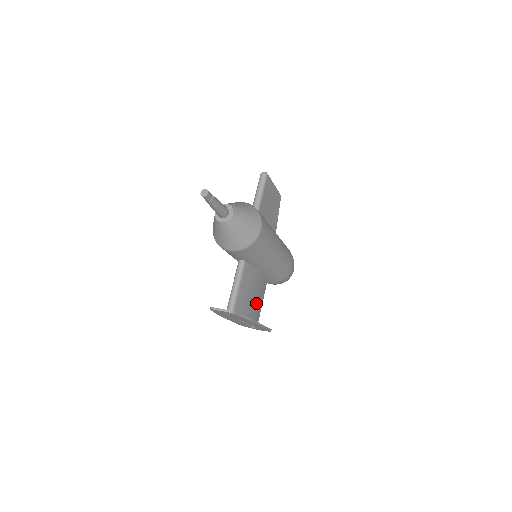
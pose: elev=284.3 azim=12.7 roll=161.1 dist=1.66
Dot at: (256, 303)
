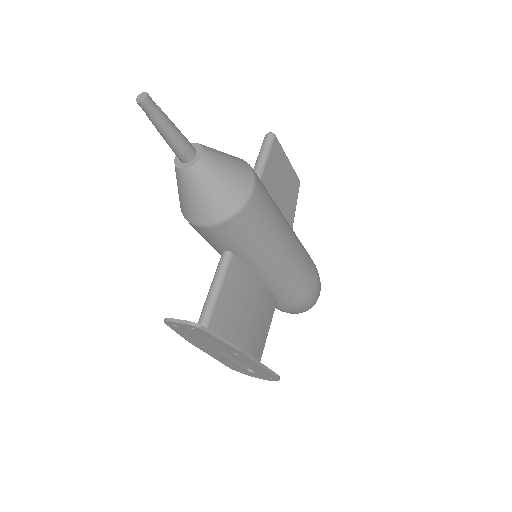
Dot at: (254, 329)
